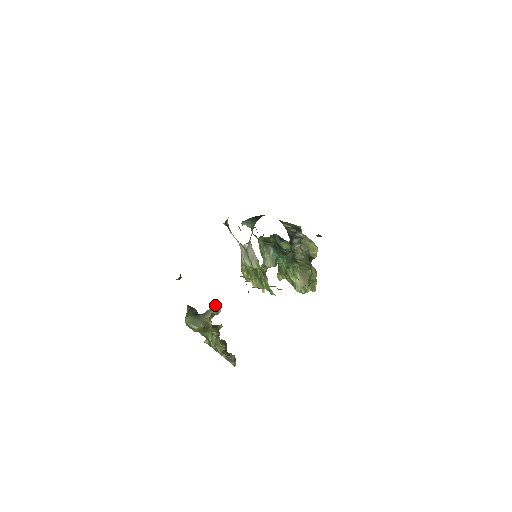
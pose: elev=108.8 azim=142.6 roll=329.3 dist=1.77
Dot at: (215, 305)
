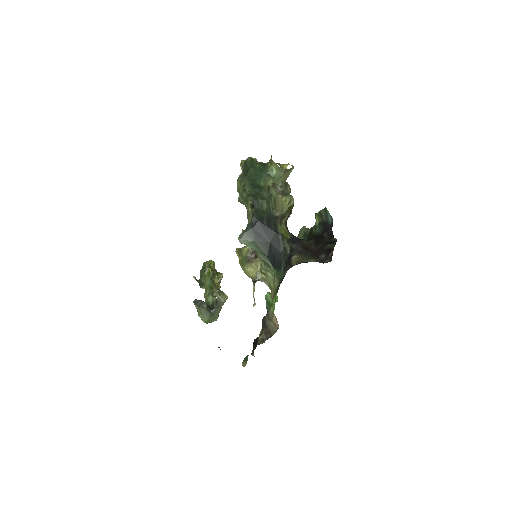
Dot at: (224, 300)
